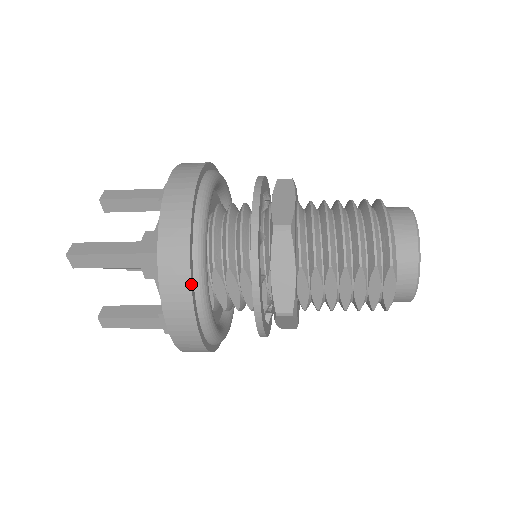
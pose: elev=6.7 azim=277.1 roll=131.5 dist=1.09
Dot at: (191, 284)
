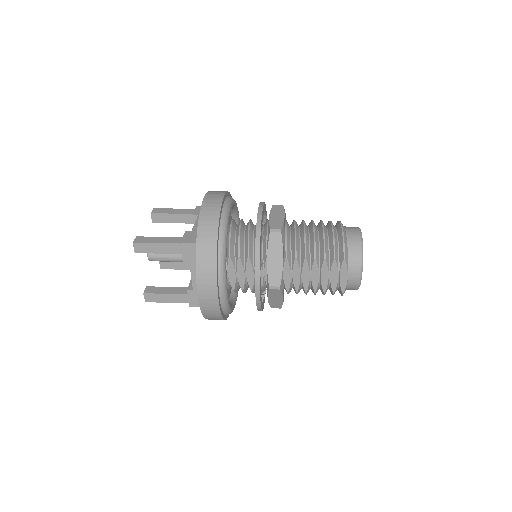
Dot at: (217, 261)
